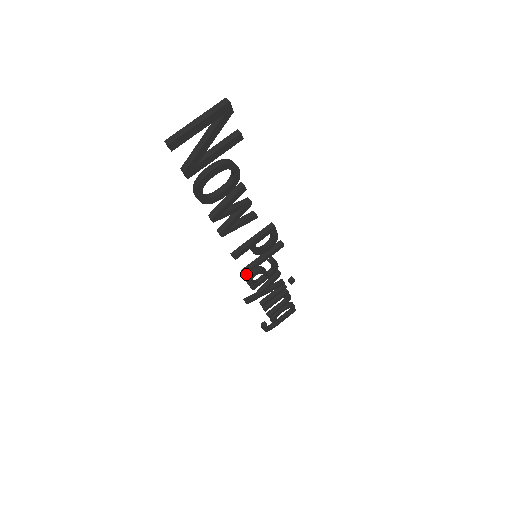
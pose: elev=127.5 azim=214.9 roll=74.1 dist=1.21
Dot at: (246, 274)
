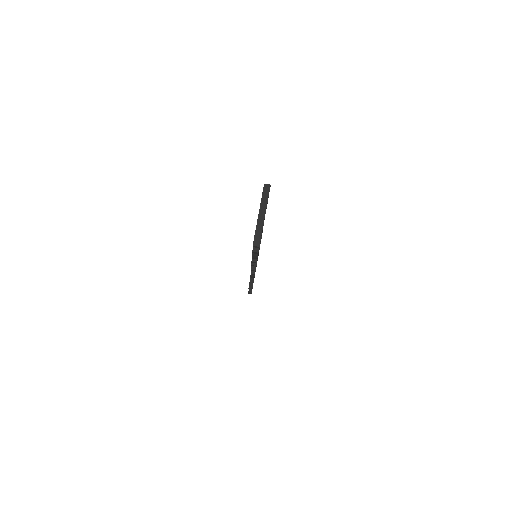
Dot at: occluded
